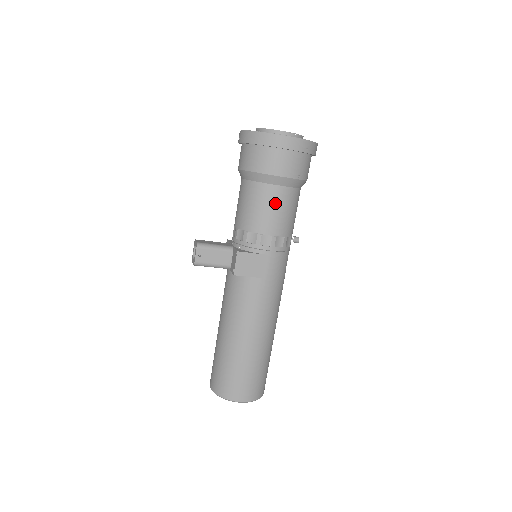
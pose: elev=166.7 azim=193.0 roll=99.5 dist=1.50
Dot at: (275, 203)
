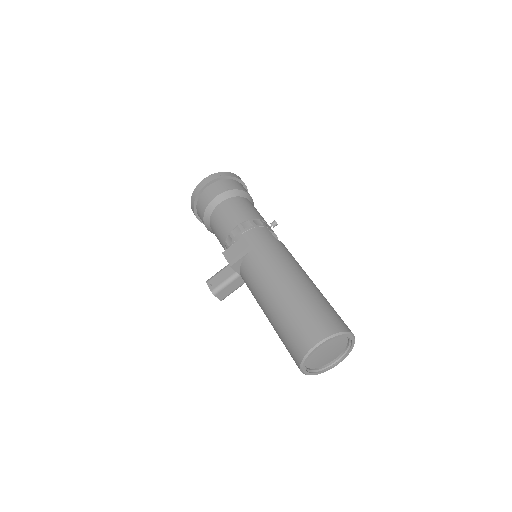
Dot at: (225, 212)
